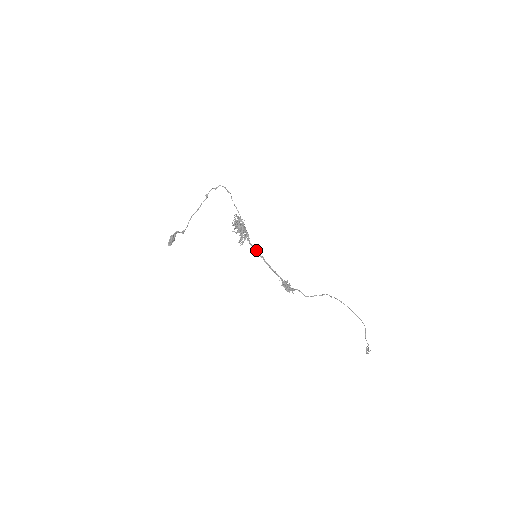
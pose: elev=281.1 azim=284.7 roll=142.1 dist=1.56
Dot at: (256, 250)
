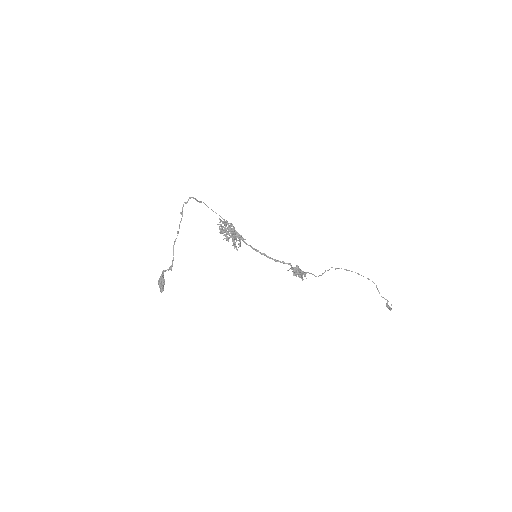
Dot at: (254, 249)
